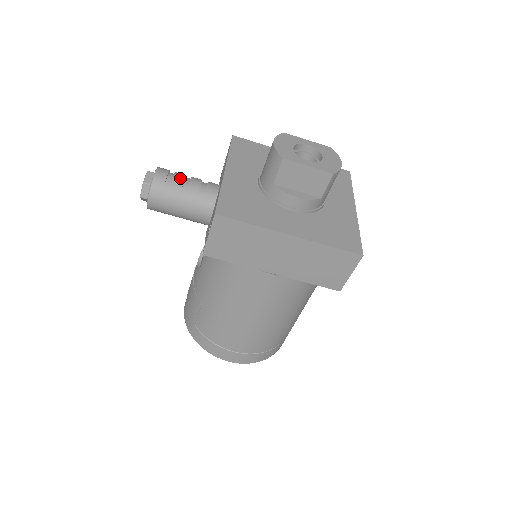
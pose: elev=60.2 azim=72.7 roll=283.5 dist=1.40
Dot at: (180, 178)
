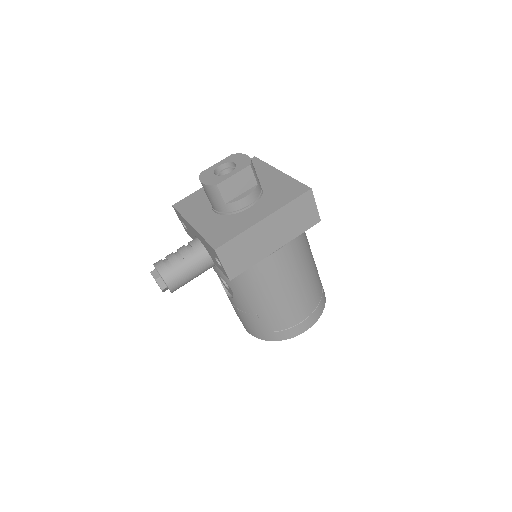
Dot at: (172, 256)
